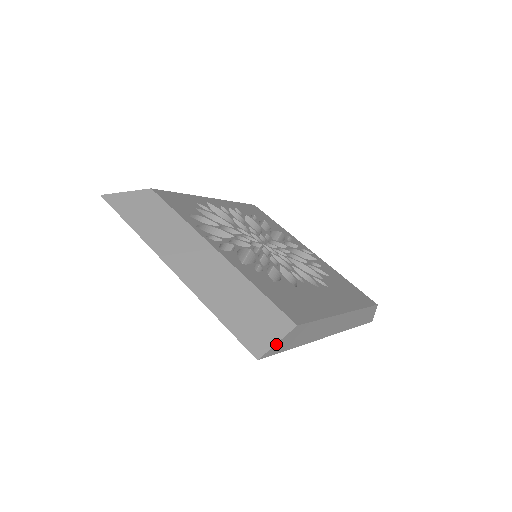
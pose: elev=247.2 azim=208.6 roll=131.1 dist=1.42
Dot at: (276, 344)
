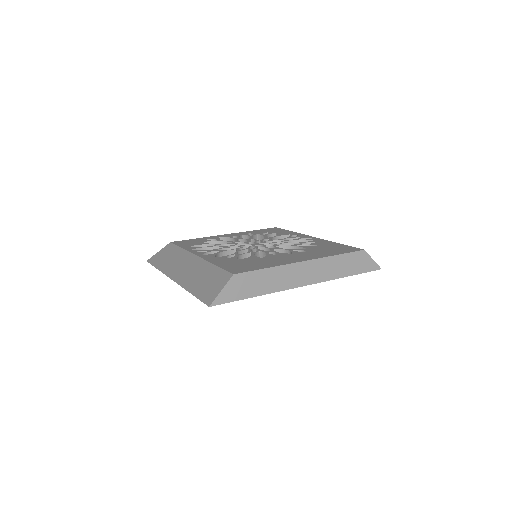
Dot at: (221, 292)
